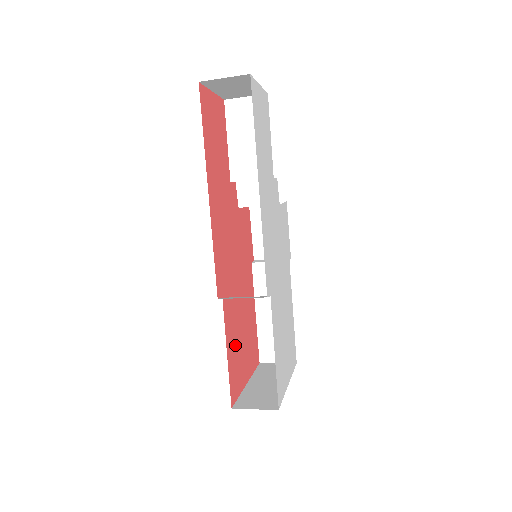
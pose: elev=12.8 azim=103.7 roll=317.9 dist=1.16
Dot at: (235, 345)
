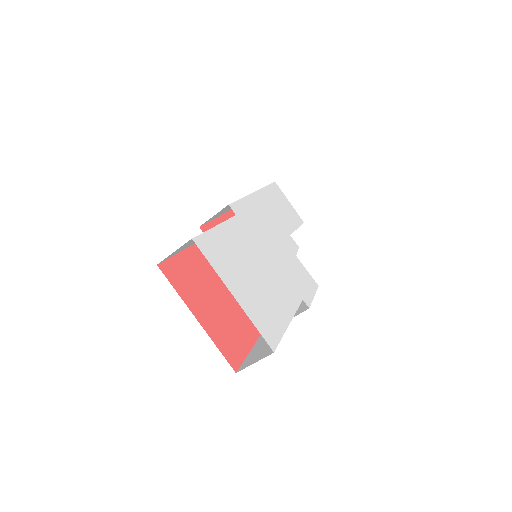
Dot at: (200, 273)
